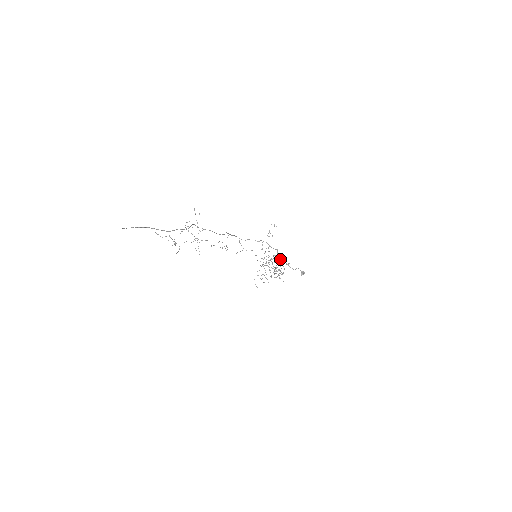
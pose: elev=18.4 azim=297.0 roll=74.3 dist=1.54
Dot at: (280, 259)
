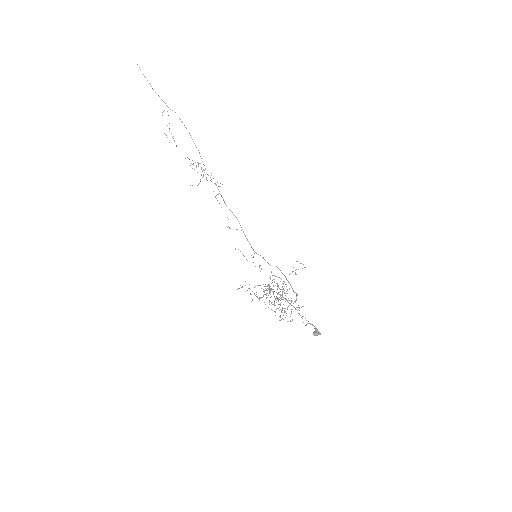
Dot at: (295, 308)
